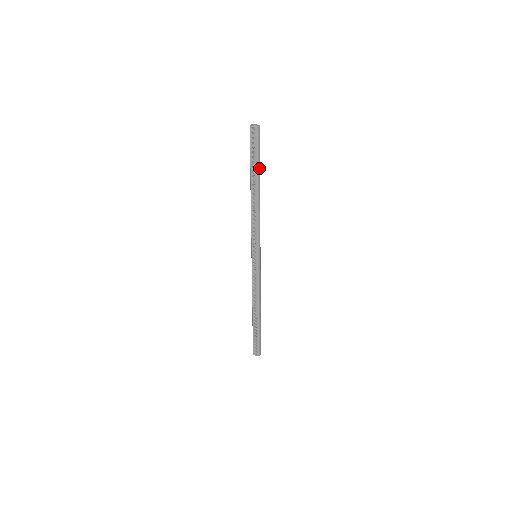
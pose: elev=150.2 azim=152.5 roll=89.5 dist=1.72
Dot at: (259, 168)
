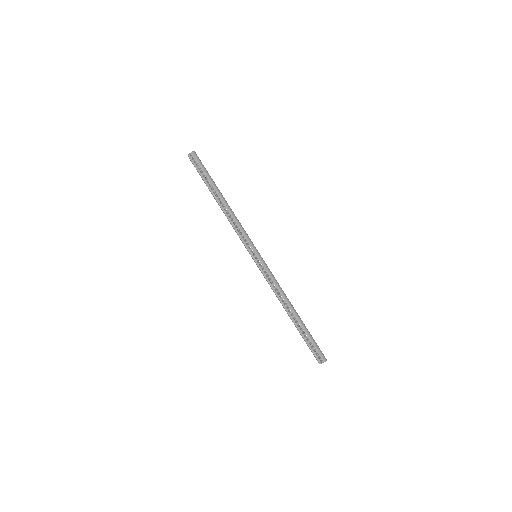
Dot at: (212, 180)
